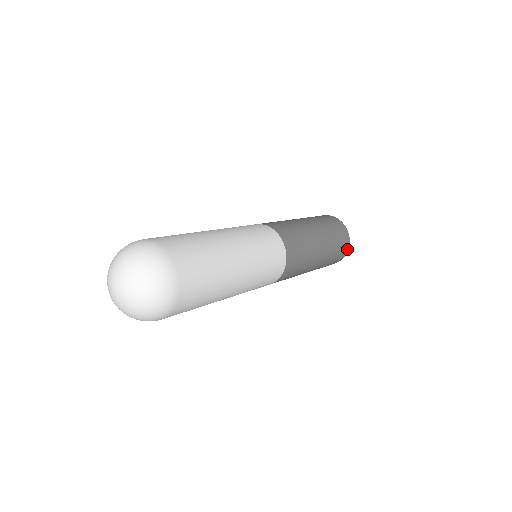
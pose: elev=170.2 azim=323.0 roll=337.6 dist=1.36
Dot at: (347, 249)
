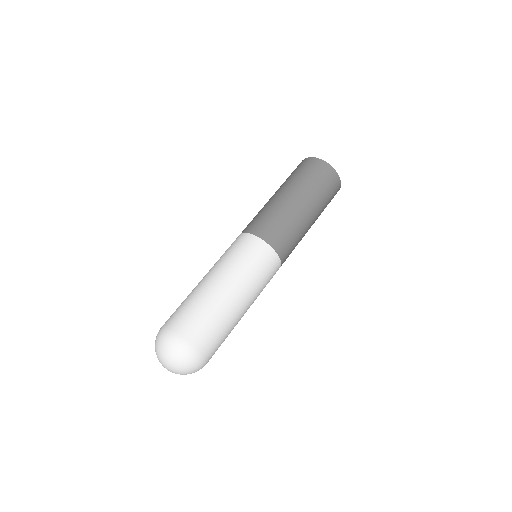
Dot at: (338, 190)
